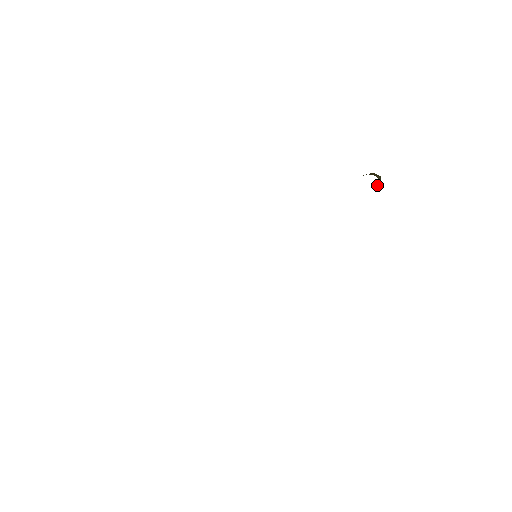
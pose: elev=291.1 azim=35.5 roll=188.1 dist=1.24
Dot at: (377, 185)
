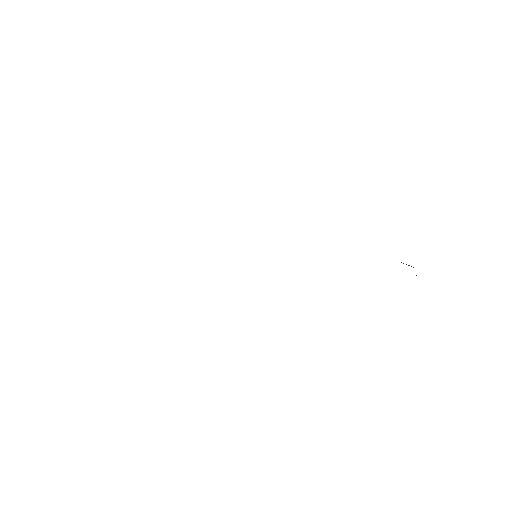
Dot at: occluded
